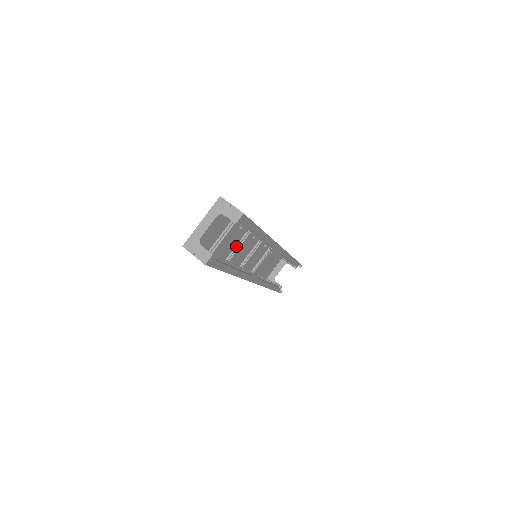
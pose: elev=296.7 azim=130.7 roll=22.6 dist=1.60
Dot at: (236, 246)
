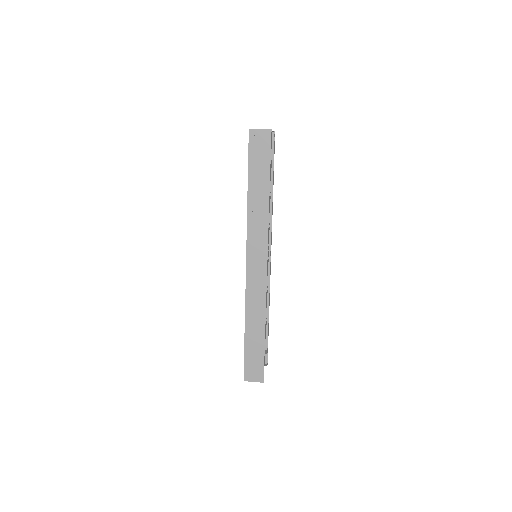
Dot at: occluded
